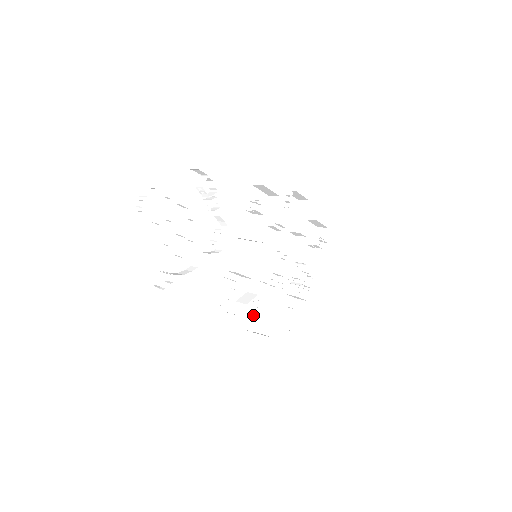
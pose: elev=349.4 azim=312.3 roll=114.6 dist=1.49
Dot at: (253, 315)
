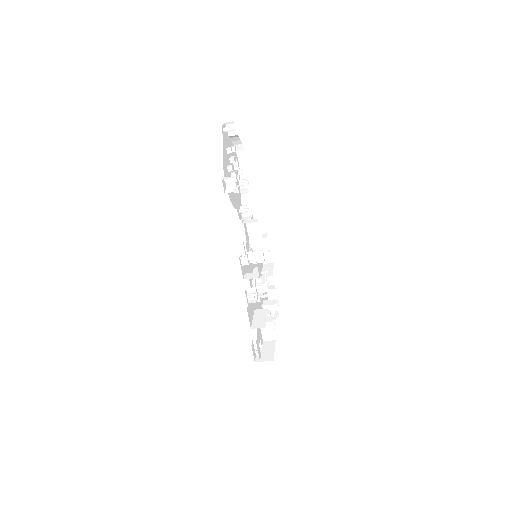
Dot at: (249, 305)
